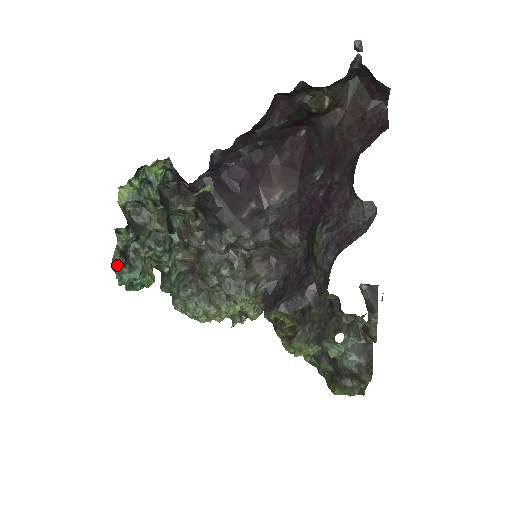
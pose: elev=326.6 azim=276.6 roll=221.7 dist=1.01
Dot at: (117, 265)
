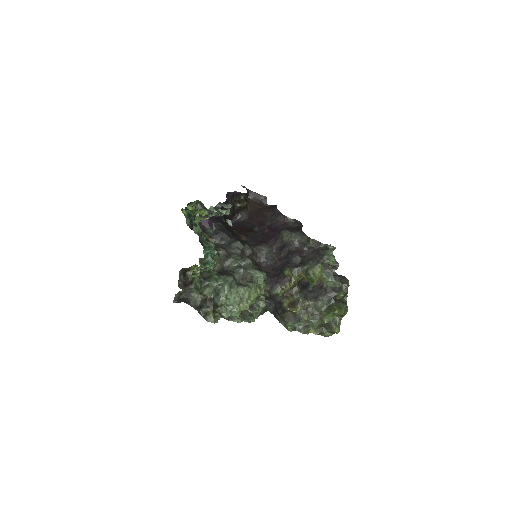
Dot at: (206, 237)
